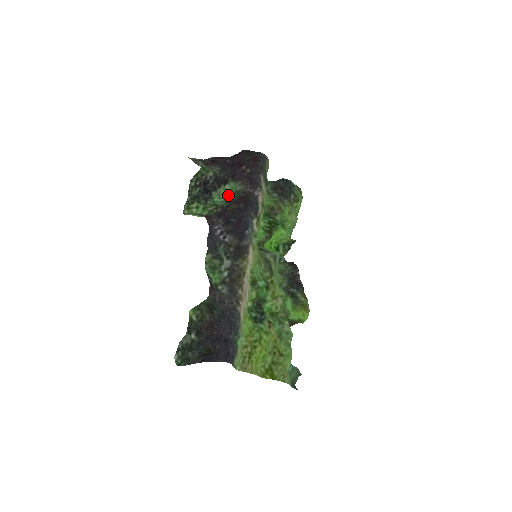
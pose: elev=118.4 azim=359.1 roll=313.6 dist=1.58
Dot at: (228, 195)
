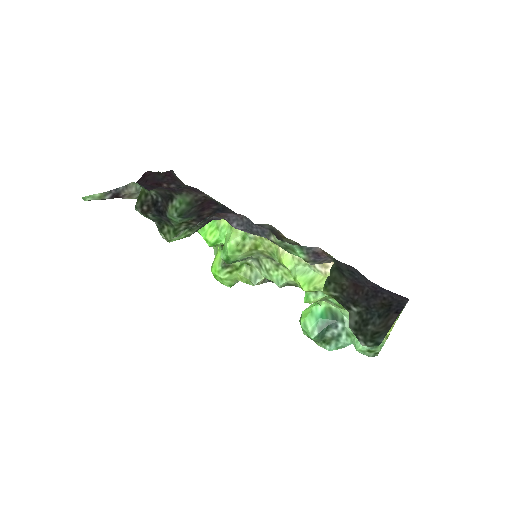
Dot at: (179, 213)
